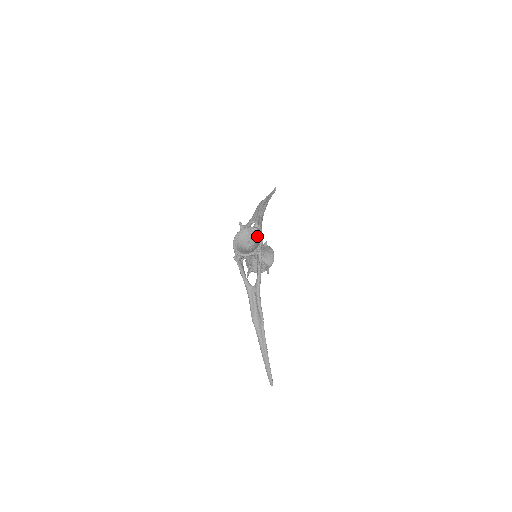
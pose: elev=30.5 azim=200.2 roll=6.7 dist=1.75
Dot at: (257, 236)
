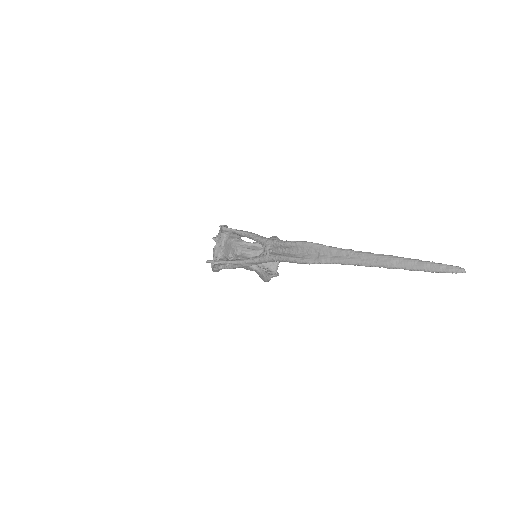
Dot at: occluded
